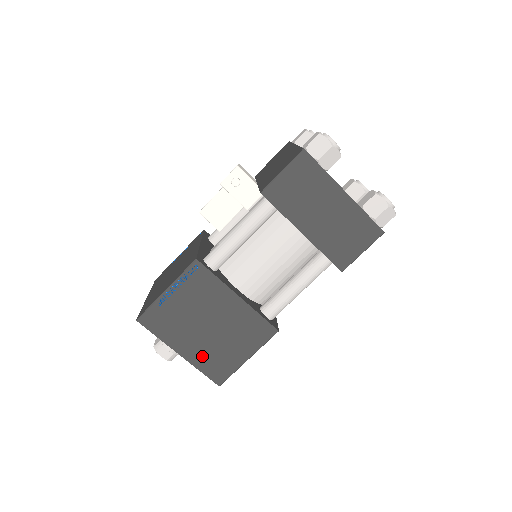
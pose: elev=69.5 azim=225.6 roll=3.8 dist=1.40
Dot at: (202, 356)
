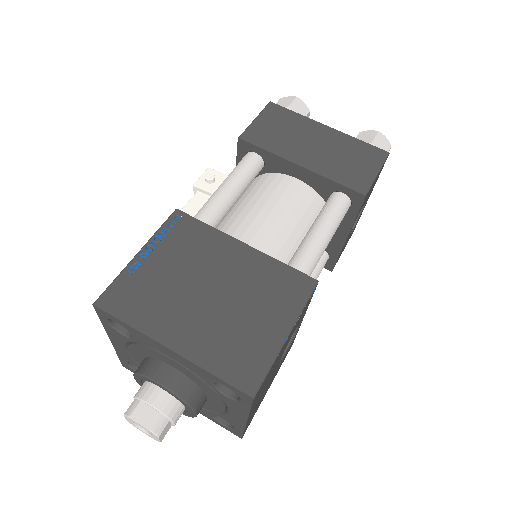
Dot at: (210, 344)
